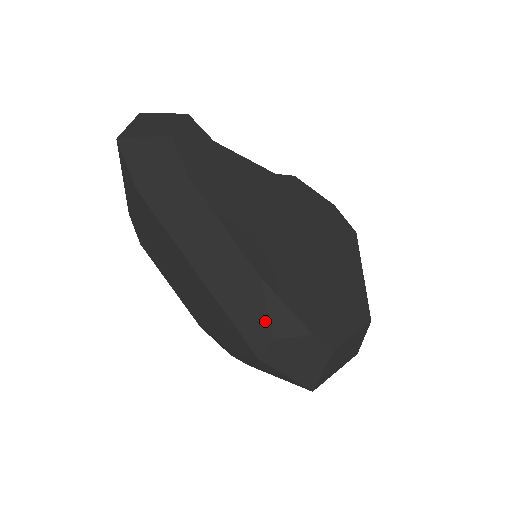
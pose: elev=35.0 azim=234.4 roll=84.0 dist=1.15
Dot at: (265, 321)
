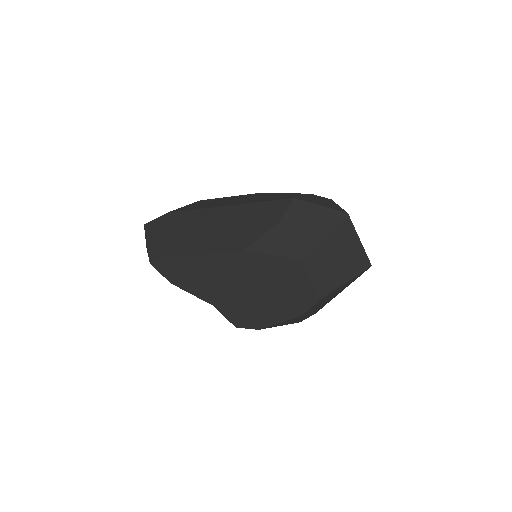
Dot at: (281, 194)
